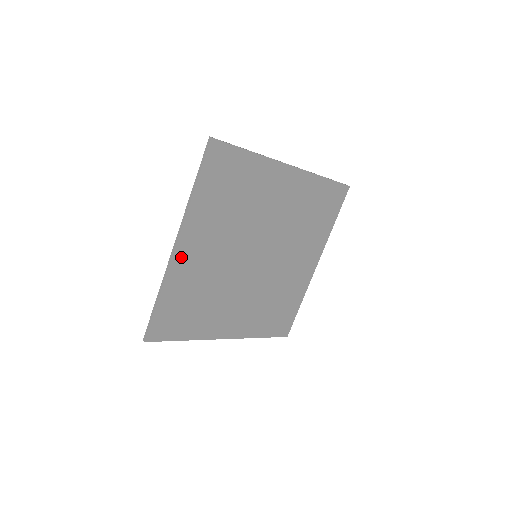
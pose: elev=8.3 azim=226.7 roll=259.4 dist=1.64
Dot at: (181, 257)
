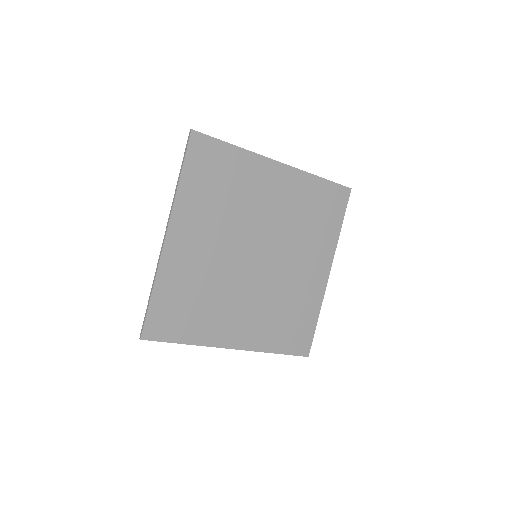
Dot at: (172, 248)
